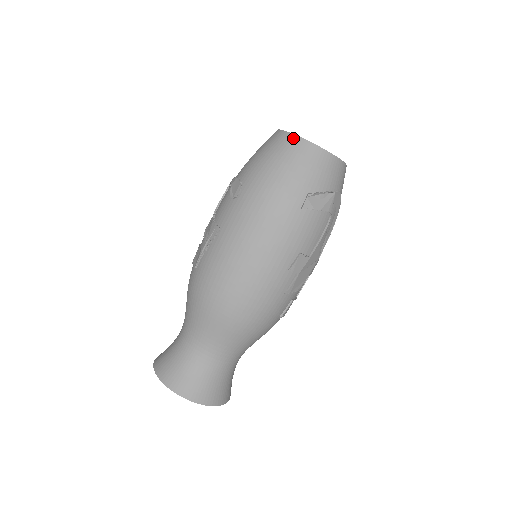
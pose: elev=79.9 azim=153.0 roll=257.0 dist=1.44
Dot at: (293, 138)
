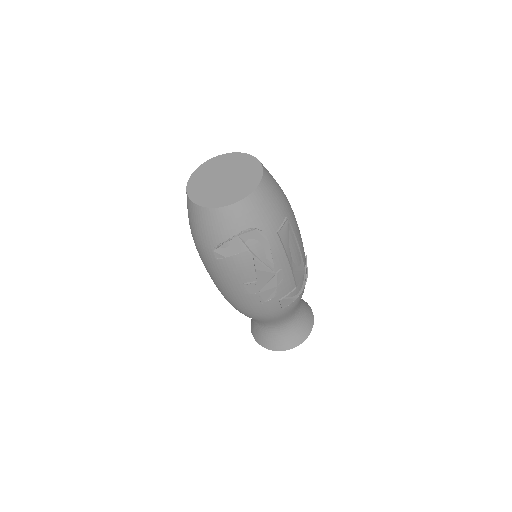
Dot at: (187, 197)
